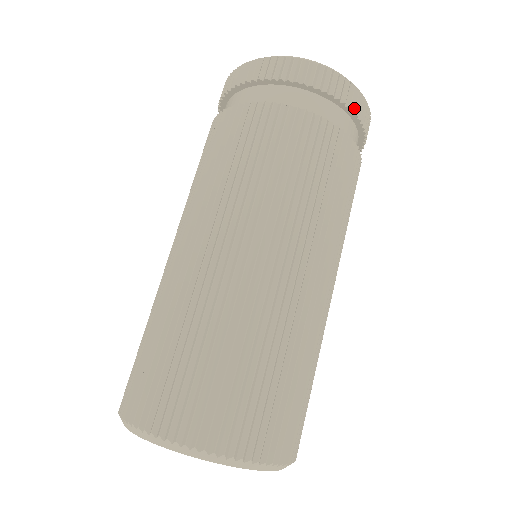
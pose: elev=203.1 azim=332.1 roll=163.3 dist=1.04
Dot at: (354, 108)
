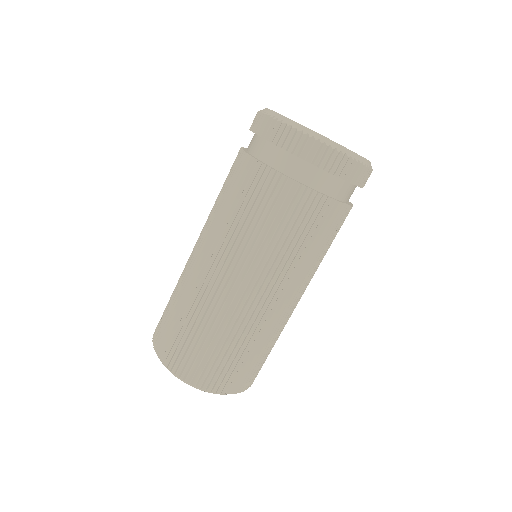
Dot at: (338, 174)
